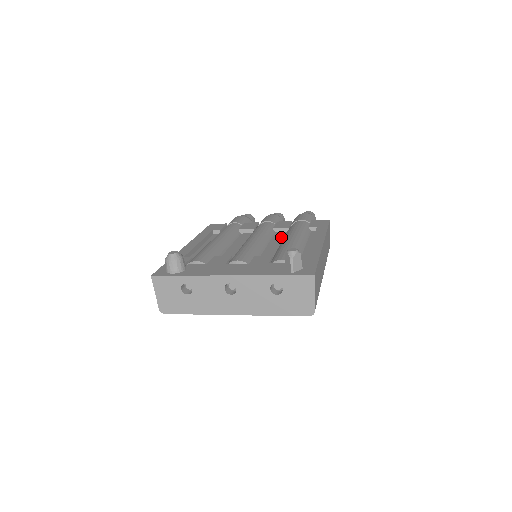
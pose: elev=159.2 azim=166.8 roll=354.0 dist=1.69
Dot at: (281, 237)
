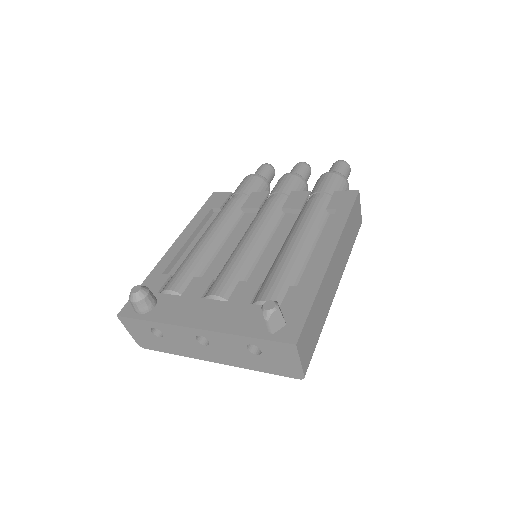
Dot at: (288, 227)
